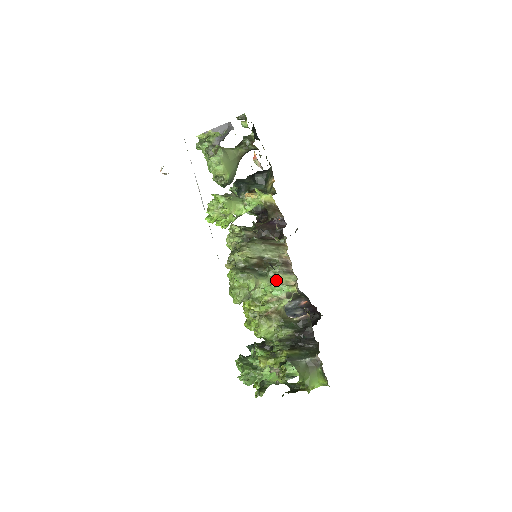
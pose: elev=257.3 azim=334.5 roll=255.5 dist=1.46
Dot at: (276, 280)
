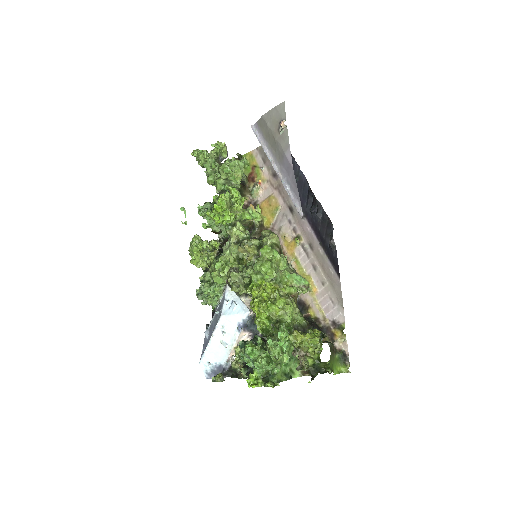
Dot at: occluded
